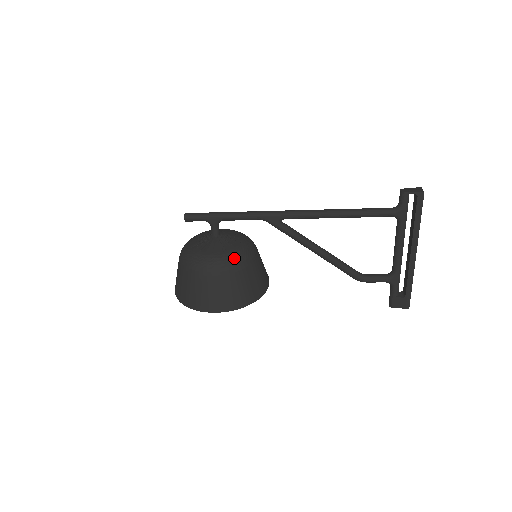
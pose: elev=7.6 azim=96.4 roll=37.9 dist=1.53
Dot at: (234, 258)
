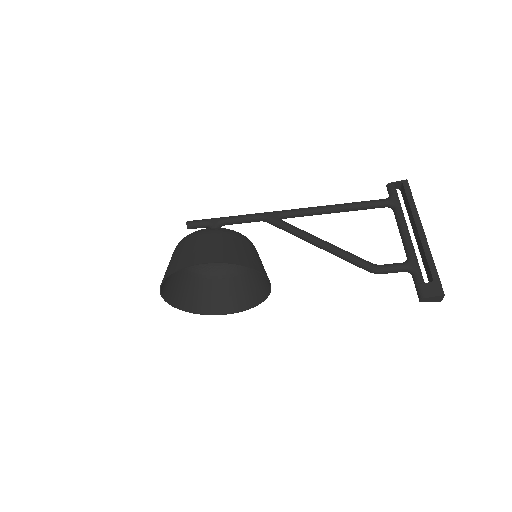
Dot at: (233, 230)
